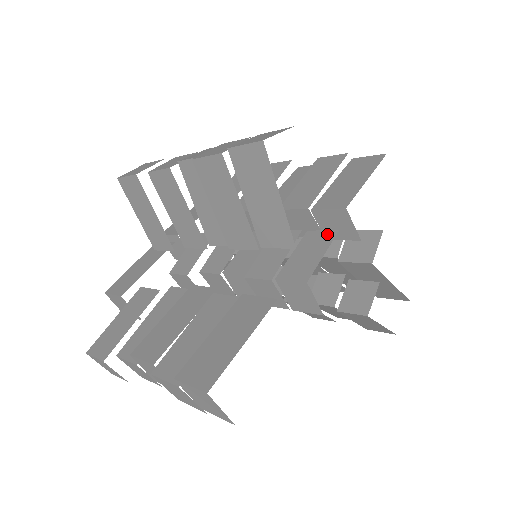
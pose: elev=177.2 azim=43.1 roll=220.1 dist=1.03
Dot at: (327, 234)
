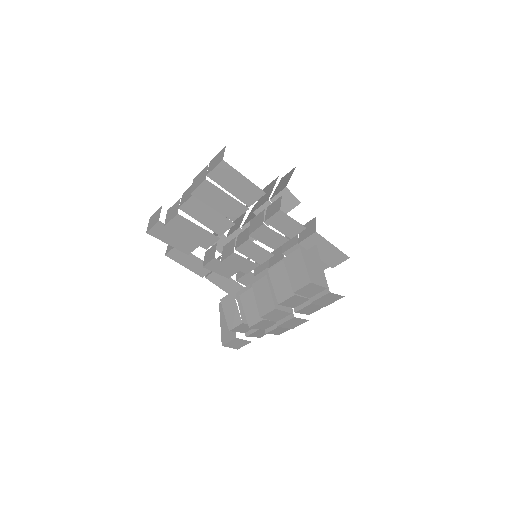
Dot at: occluded
